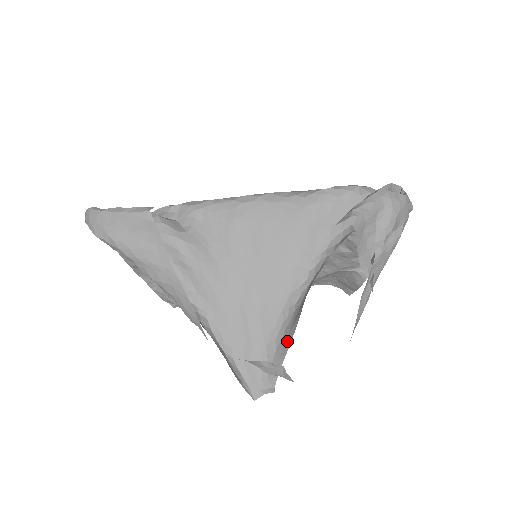
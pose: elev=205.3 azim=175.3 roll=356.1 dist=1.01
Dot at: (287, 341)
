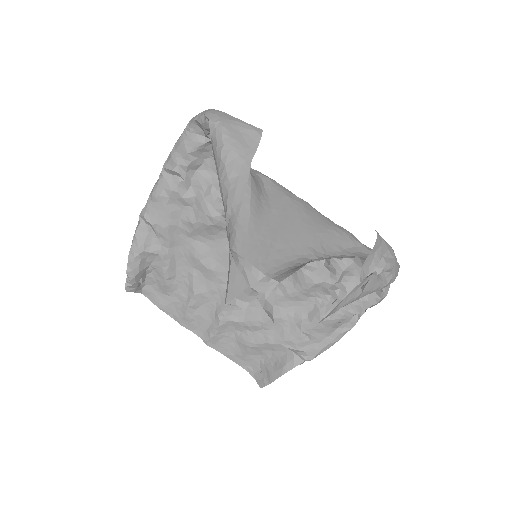
Dot at: (287, 274)
